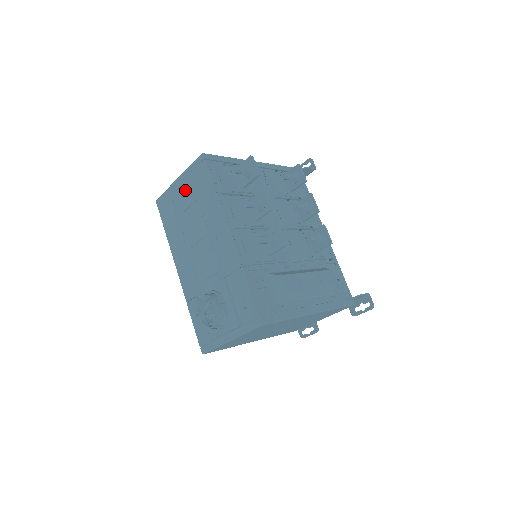
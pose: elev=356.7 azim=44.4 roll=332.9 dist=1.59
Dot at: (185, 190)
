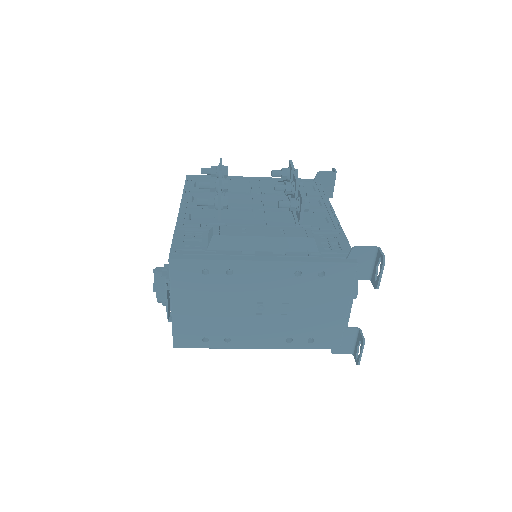
Dot at: occluded
